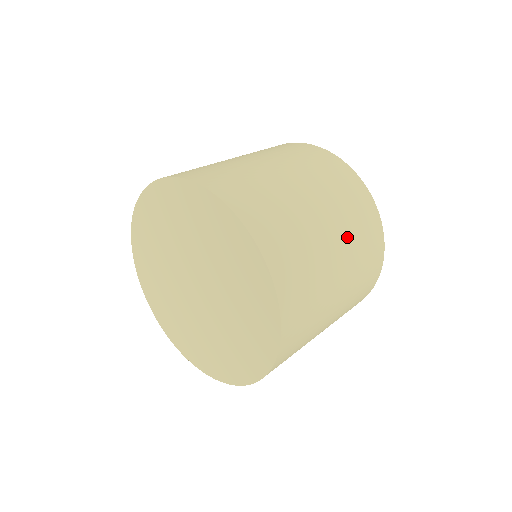
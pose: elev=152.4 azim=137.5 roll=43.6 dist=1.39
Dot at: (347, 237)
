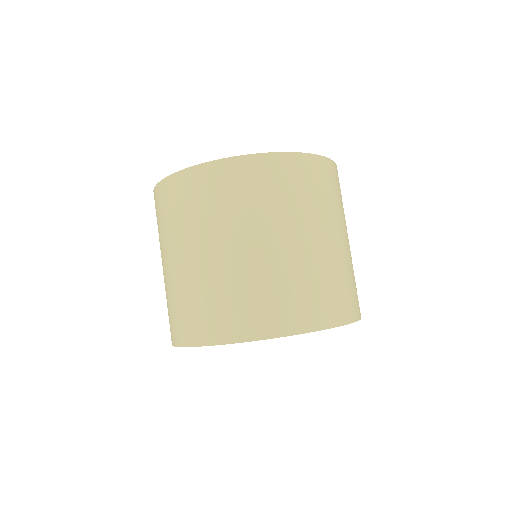
Dot at: occluded
